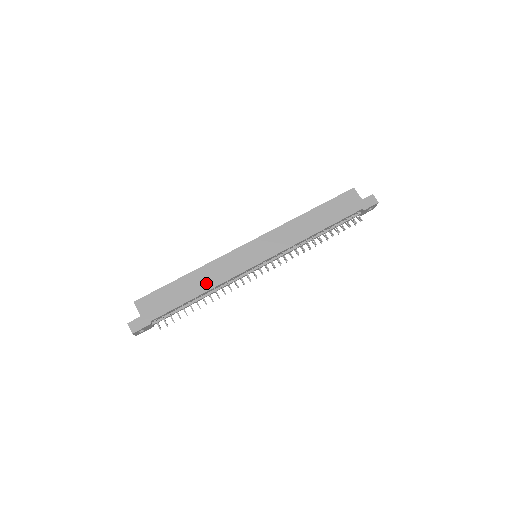
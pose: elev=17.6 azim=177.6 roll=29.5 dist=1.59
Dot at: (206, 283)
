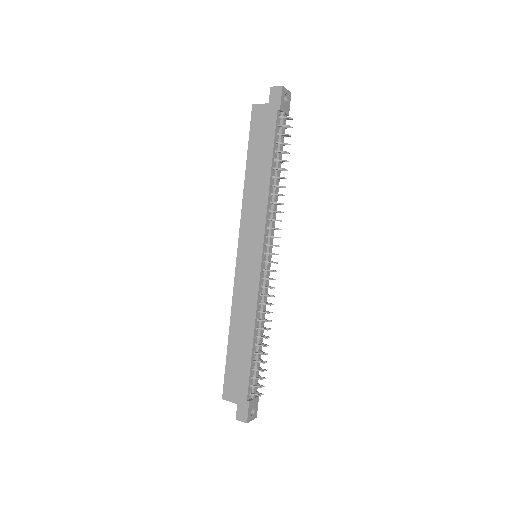
Dot at: (247, 324)
